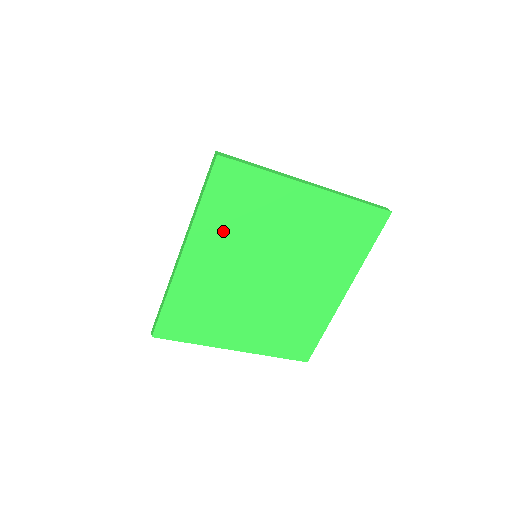
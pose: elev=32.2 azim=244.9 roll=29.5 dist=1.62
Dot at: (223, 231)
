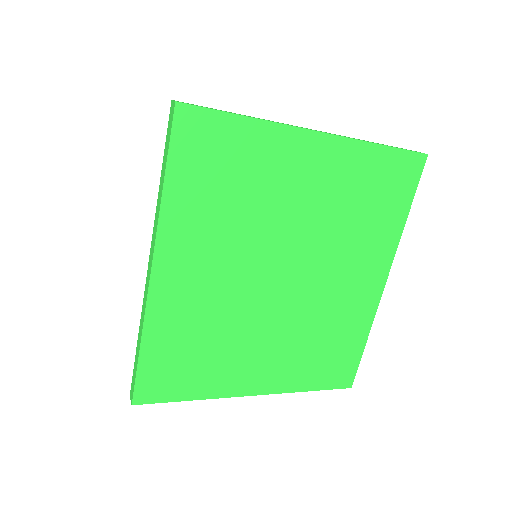
Dot at: (206, 222)
